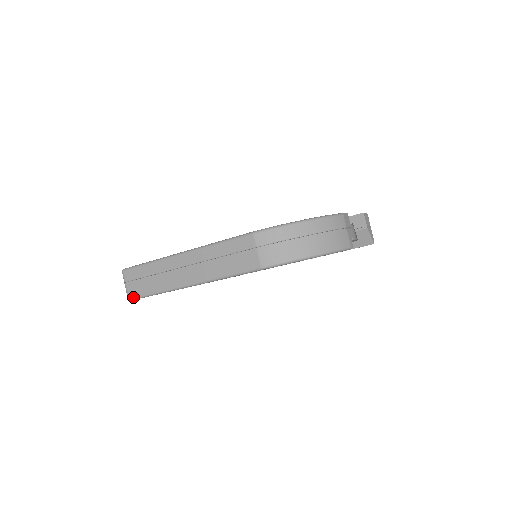
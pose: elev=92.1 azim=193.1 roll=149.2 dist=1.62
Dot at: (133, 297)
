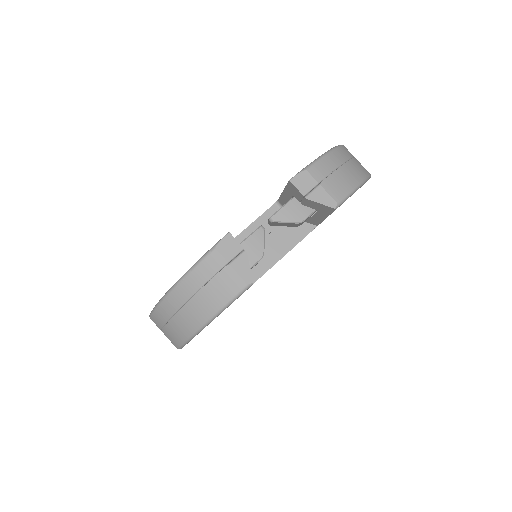
Dot at: occluded
